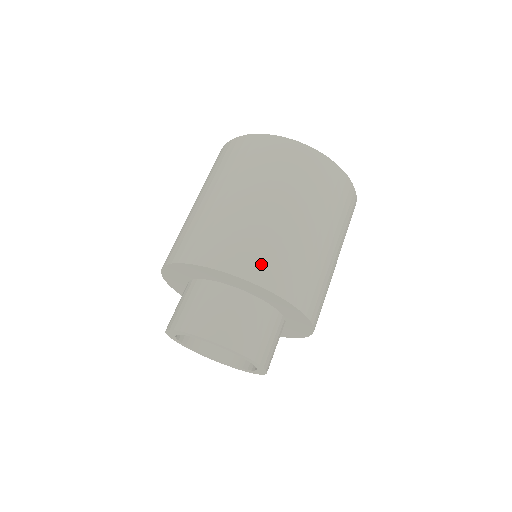
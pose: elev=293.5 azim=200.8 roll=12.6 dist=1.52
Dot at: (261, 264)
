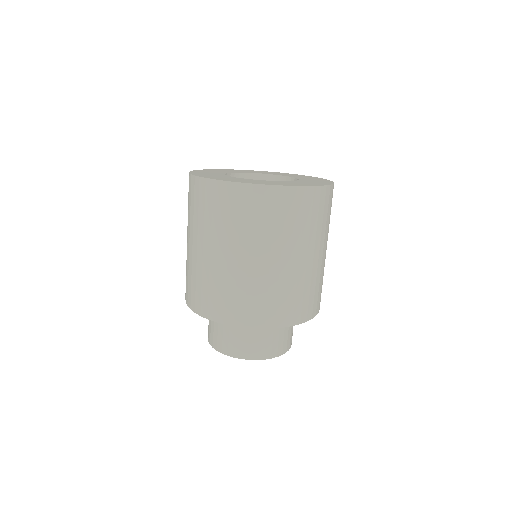
Dot at: (209, 303)
